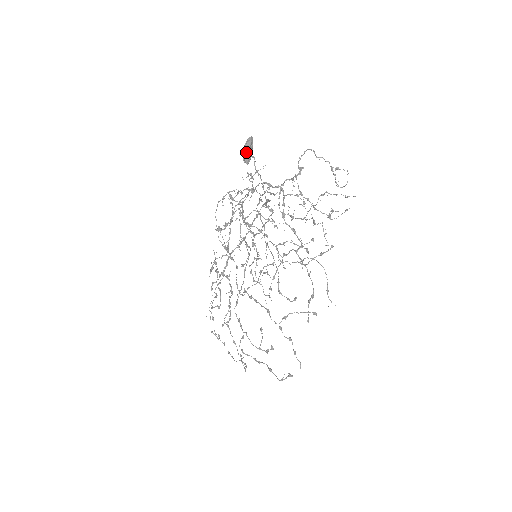
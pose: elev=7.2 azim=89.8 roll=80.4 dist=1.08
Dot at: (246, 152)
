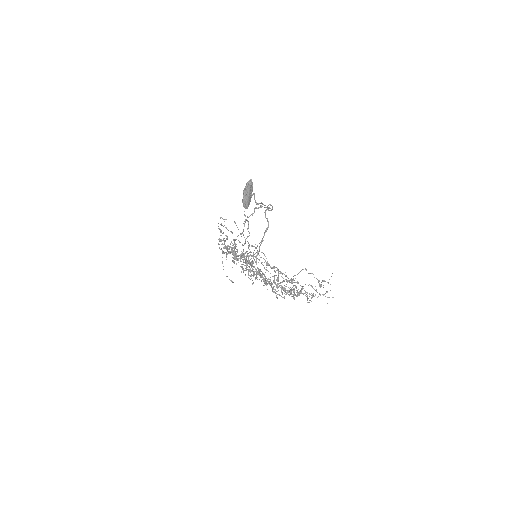
Dot at: (246, 201)
